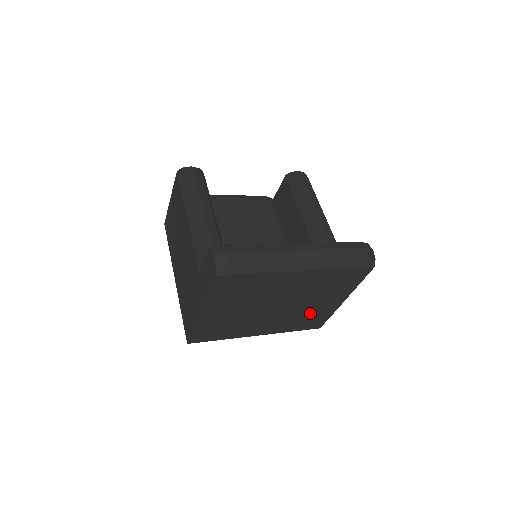
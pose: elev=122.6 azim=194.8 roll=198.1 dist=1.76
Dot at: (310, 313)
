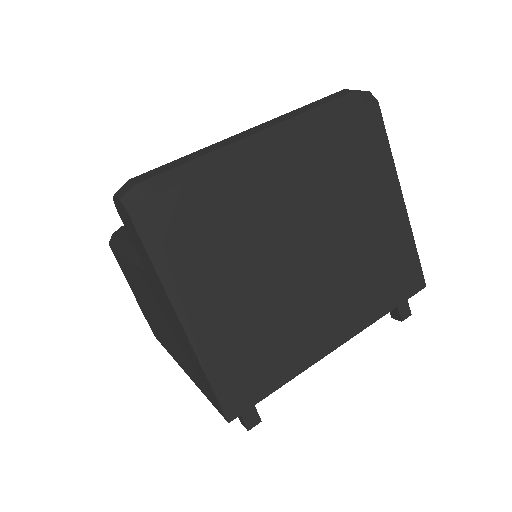
Dot at: (375, 253)
